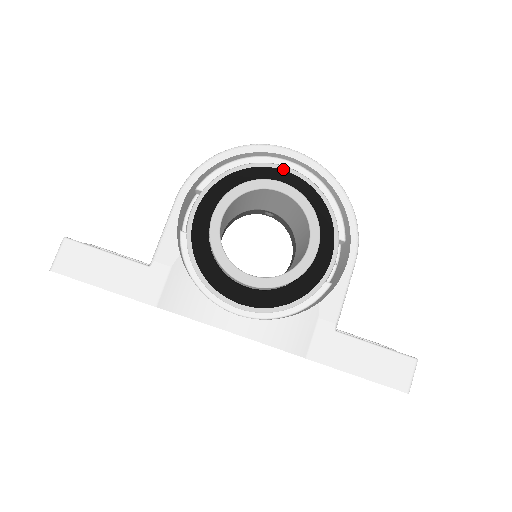
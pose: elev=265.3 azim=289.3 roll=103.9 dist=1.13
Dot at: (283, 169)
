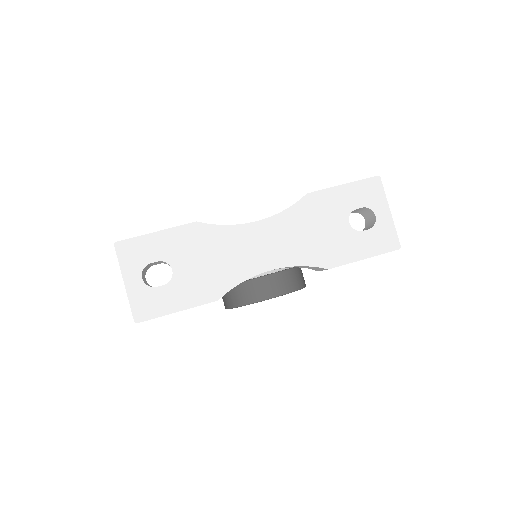
Dot at: occluded
